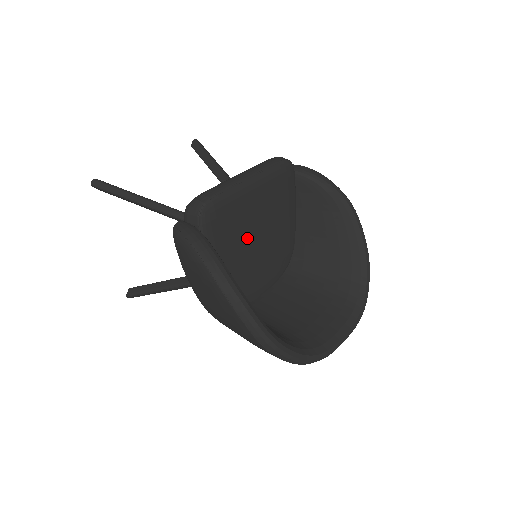
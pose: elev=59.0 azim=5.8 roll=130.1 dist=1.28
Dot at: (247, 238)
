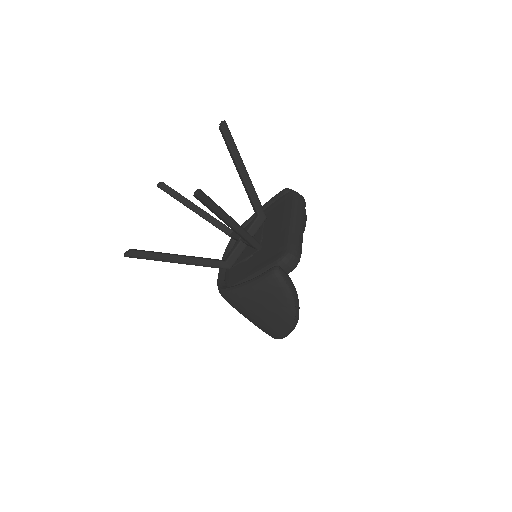
Dot at: occluded
